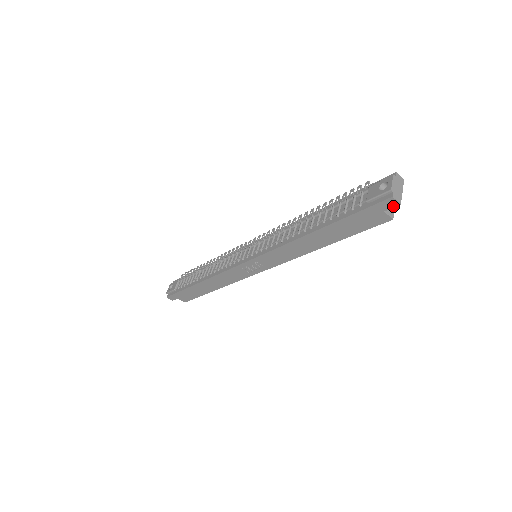
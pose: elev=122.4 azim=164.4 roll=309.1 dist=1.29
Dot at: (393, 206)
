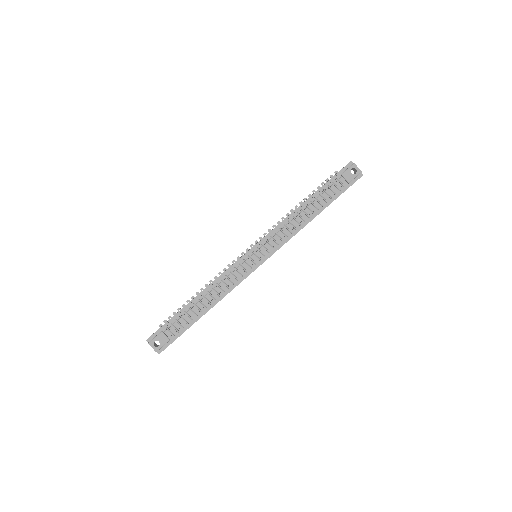
Dot at: occluded
